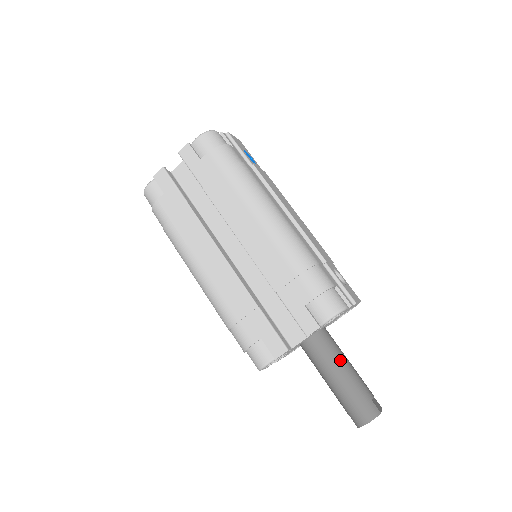
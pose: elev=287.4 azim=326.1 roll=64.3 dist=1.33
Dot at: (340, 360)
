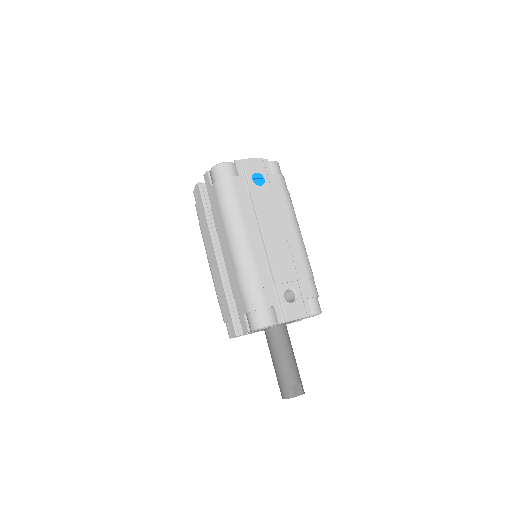
Dot at: (280, 352)
